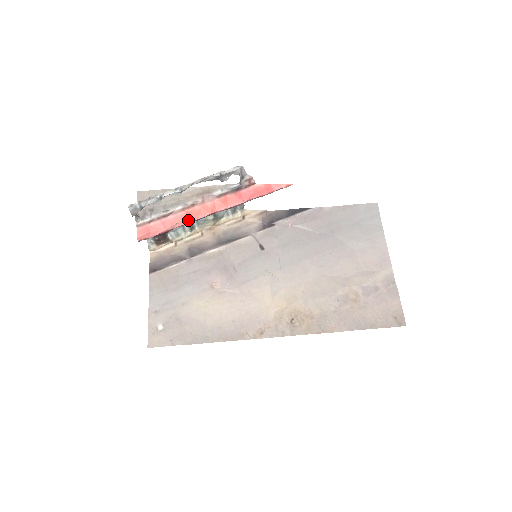
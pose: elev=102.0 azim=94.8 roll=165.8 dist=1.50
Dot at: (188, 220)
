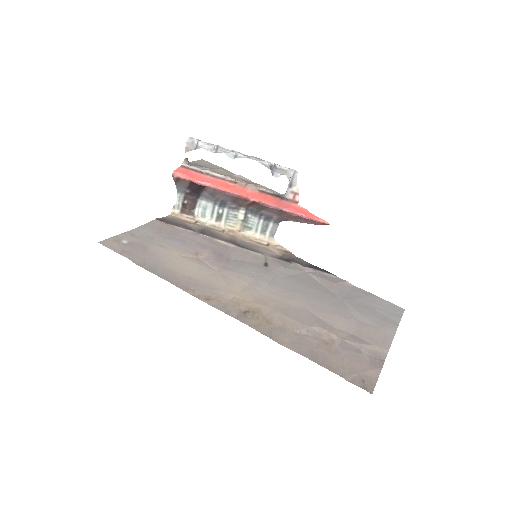
Dot at: (223, 188)
